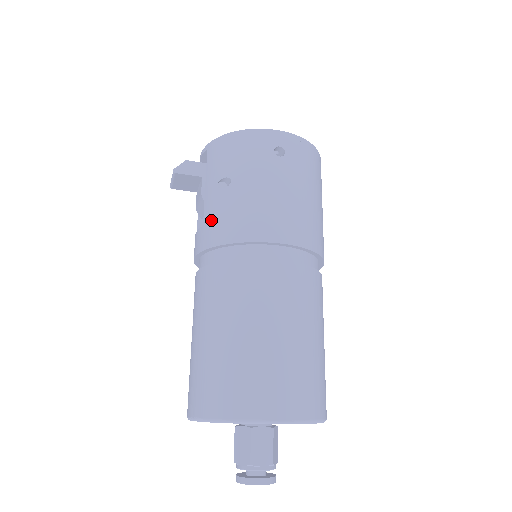
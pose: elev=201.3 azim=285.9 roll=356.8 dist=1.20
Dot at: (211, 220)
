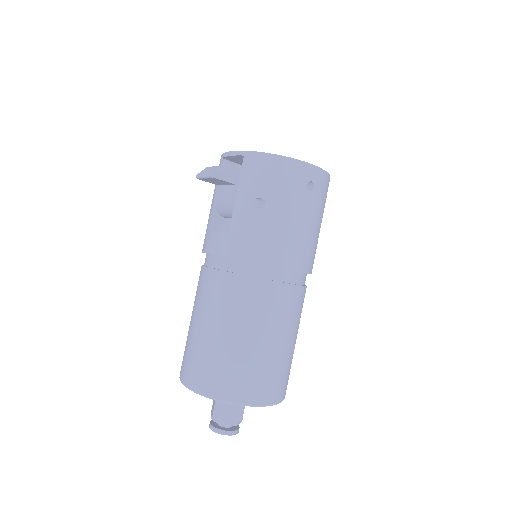
Dot at: (240, 233)
